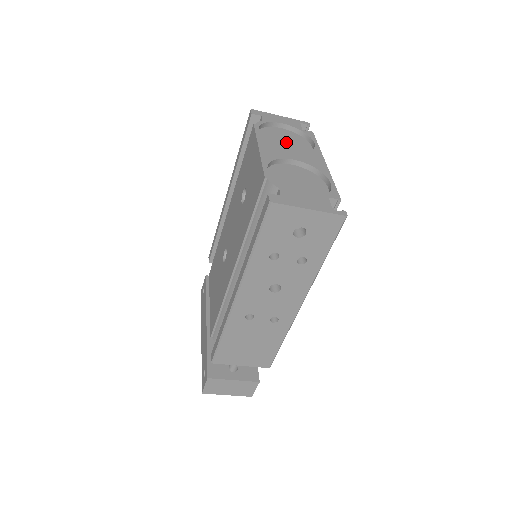
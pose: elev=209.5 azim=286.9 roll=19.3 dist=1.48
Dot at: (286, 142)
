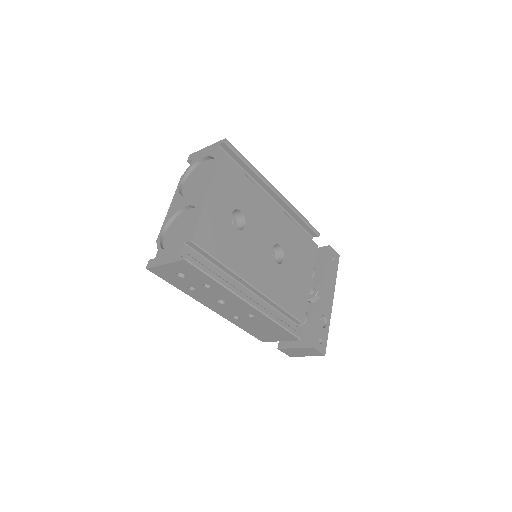
Dot at: (200, 179)
